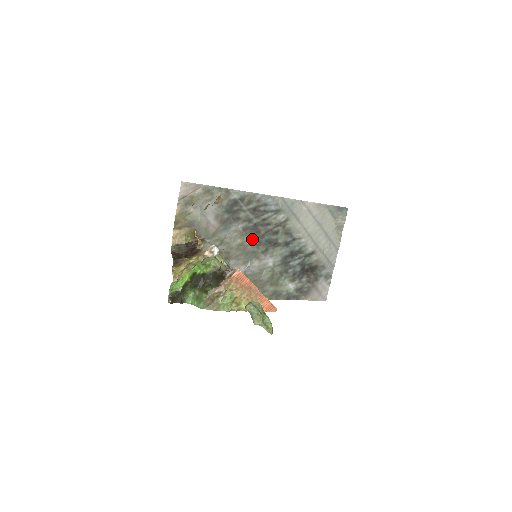
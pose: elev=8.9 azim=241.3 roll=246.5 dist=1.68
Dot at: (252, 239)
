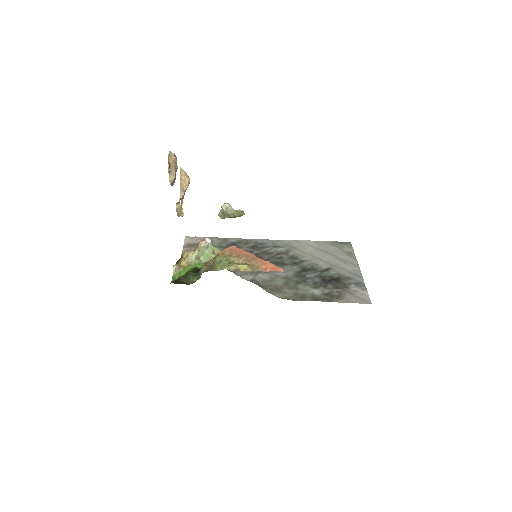
Dot at: occluded
